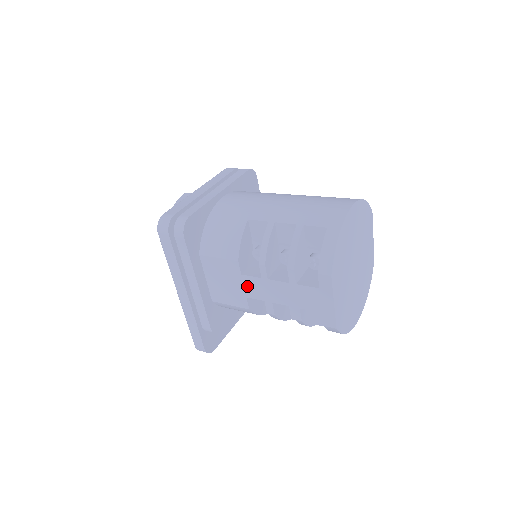
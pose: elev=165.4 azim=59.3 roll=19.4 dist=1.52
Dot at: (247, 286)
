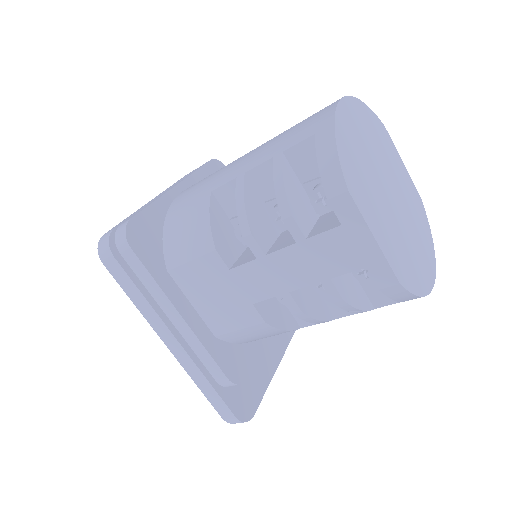
Dot at: (245, 284)
